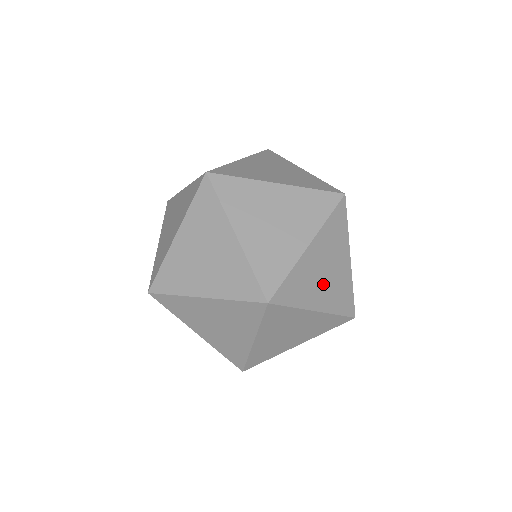
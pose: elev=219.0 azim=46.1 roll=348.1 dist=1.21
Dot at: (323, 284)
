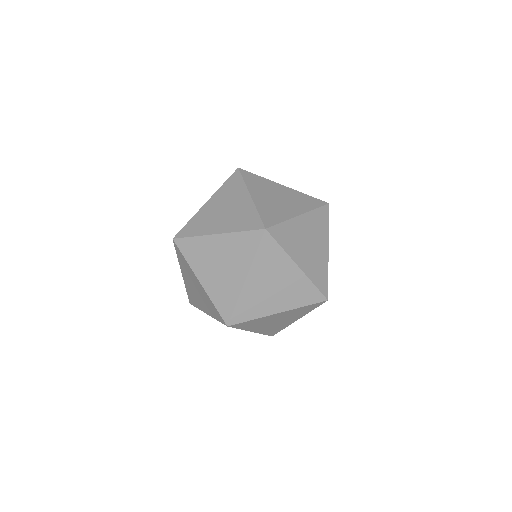
Dot at: (222, 218)
